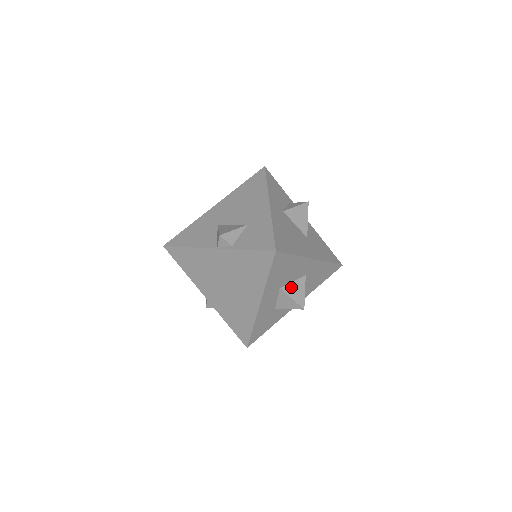
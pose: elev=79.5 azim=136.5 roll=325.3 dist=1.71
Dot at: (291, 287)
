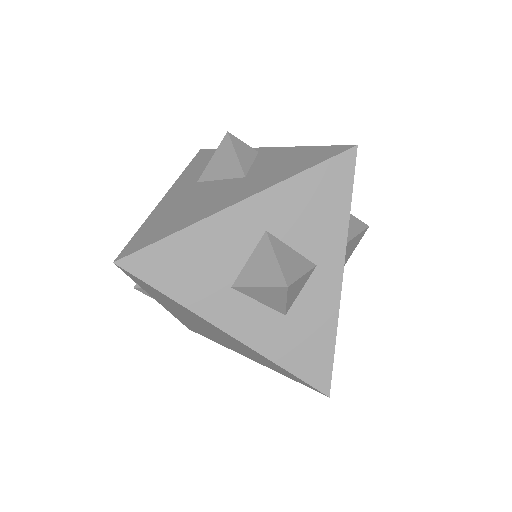
Dot at: (249, 271)
